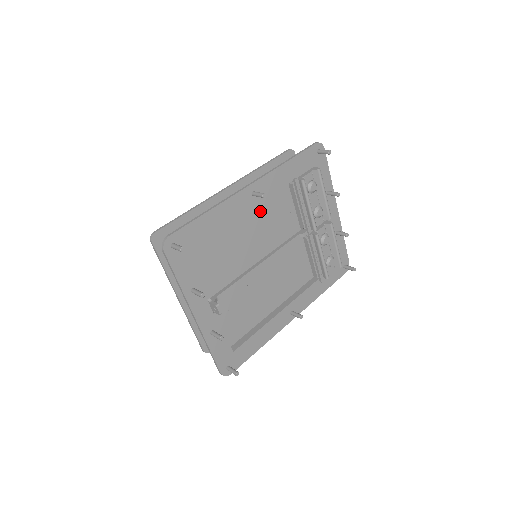
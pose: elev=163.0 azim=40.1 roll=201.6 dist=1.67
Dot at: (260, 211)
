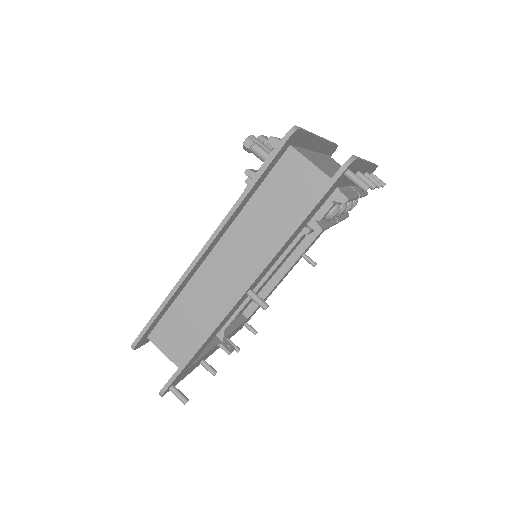
Dot at: occluded
